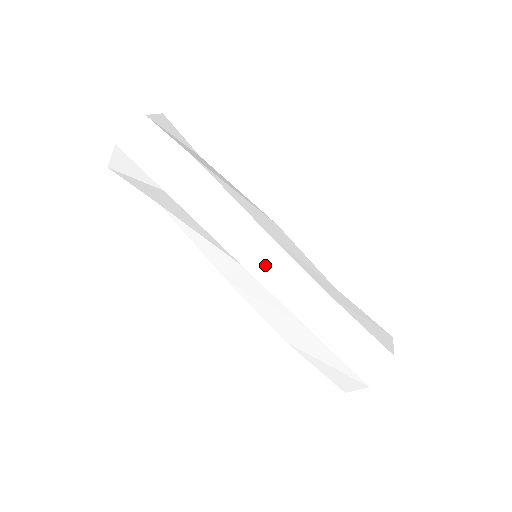
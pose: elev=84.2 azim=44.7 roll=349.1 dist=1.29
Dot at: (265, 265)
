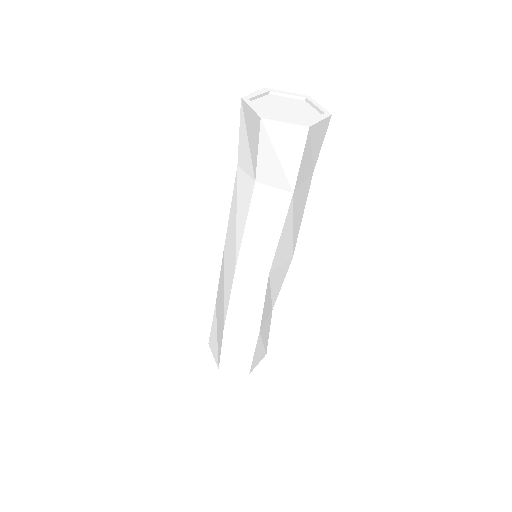
Dot at: (275, 278)
